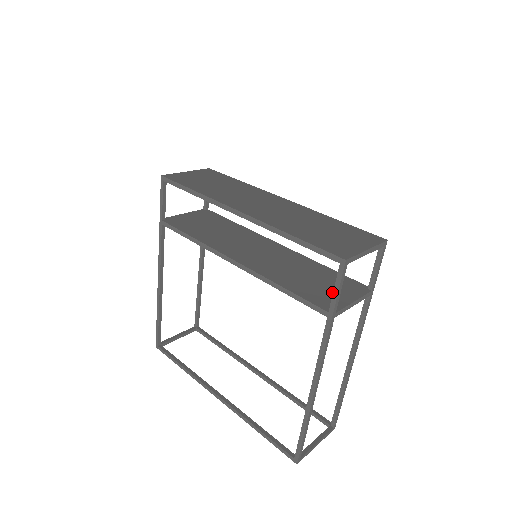
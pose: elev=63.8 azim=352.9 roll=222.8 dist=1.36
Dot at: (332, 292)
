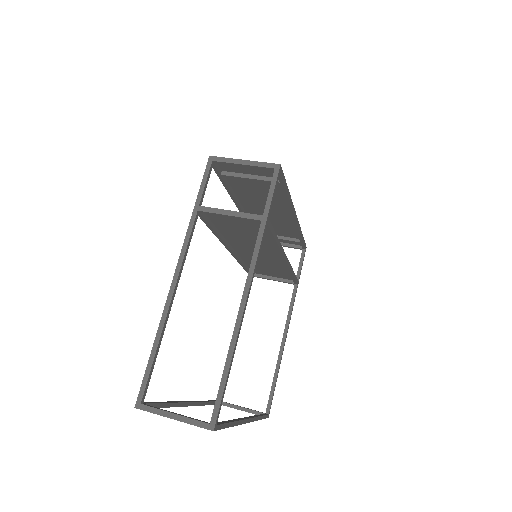
Dot at: (232, 218)
